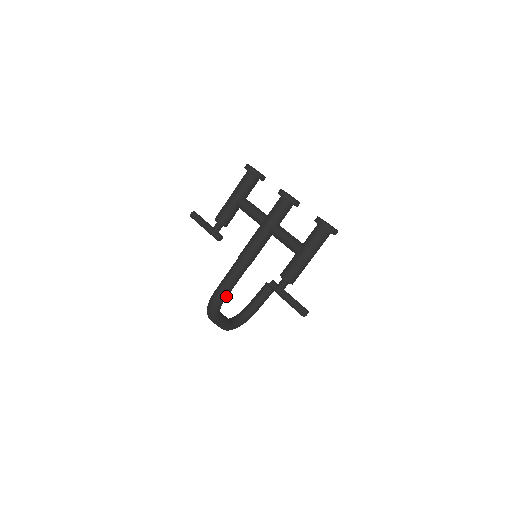
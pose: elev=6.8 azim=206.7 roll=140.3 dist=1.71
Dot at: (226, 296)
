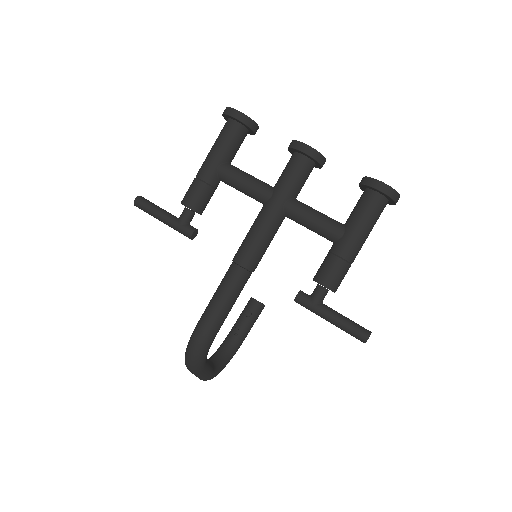
Dot at: (219, 328)
